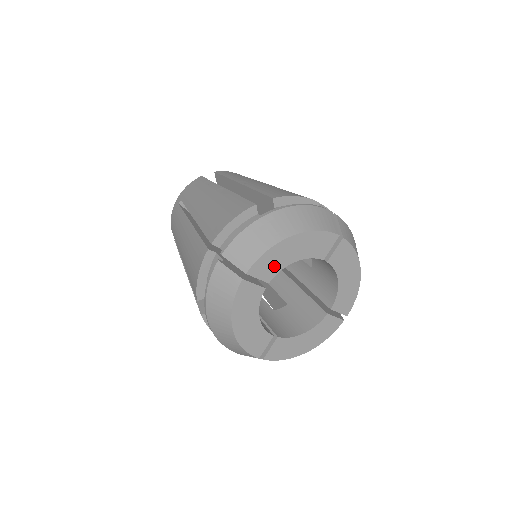
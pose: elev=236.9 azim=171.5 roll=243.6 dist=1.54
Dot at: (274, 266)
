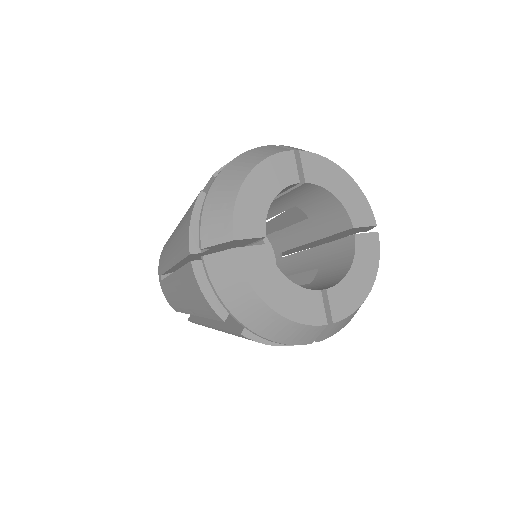
Dot at: (255, 216)
